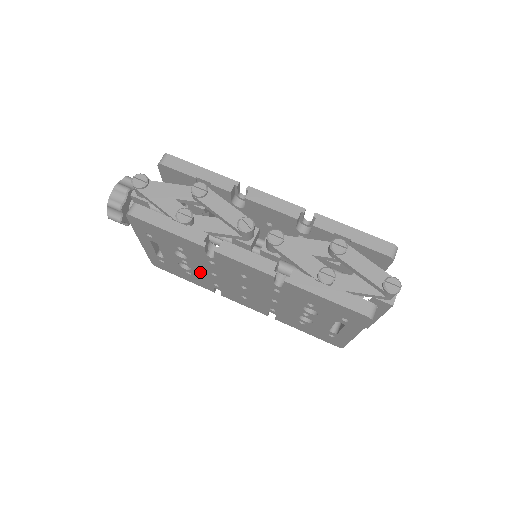
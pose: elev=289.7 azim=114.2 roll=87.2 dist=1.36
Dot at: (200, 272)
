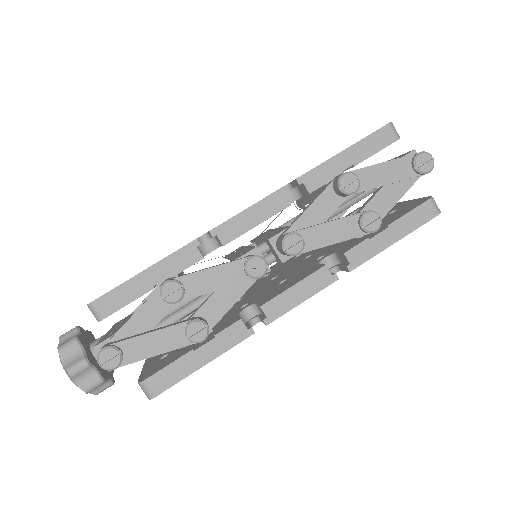
Dot at: occluded
